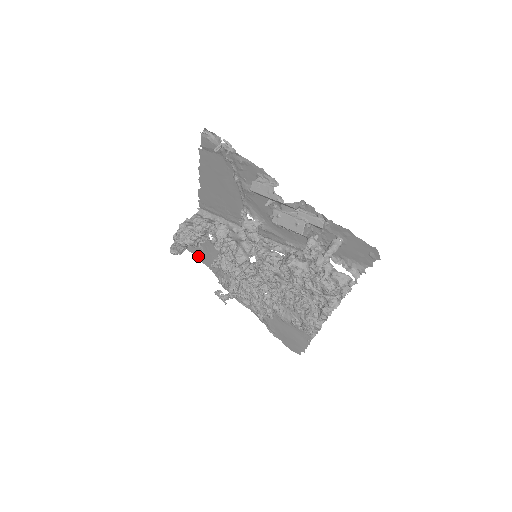
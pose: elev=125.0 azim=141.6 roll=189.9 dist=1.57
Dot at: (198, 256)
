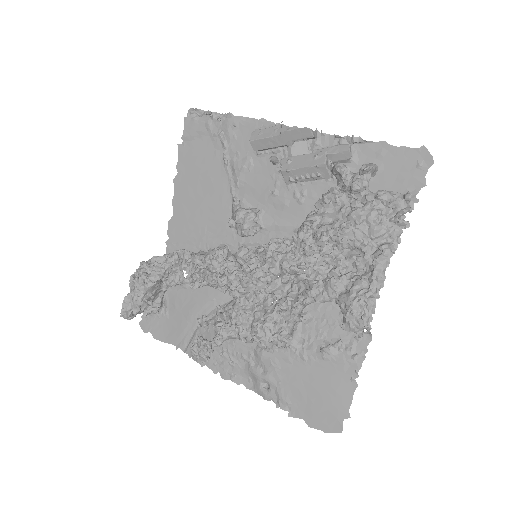
Dot at: (159, 333)
